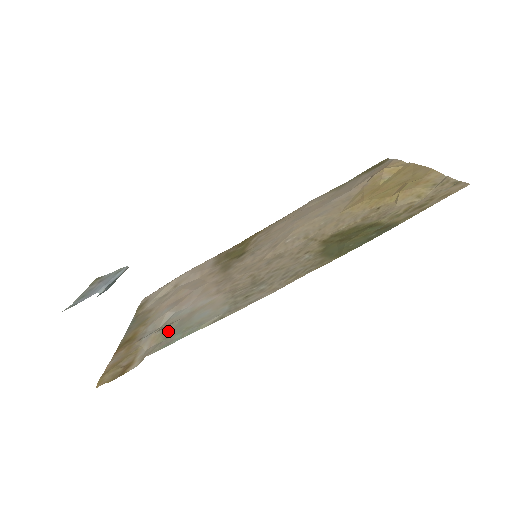
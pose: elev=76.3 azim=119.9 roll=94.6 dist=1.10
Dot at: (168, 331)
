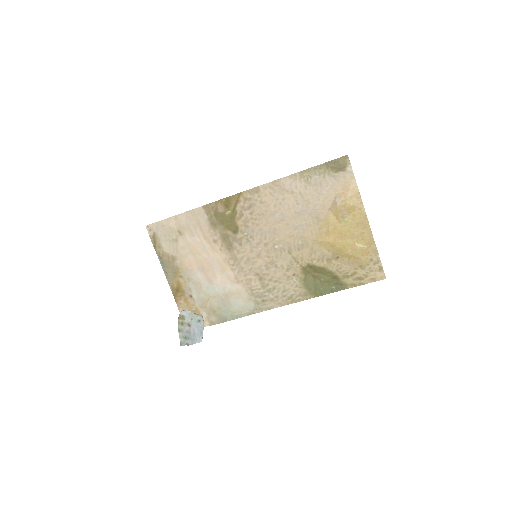
Dot at: (218, 309)
